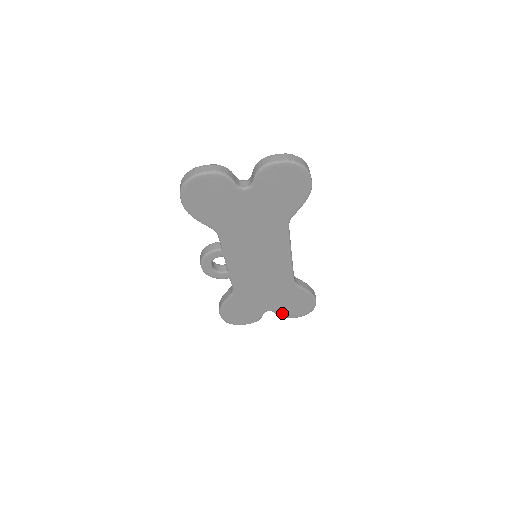
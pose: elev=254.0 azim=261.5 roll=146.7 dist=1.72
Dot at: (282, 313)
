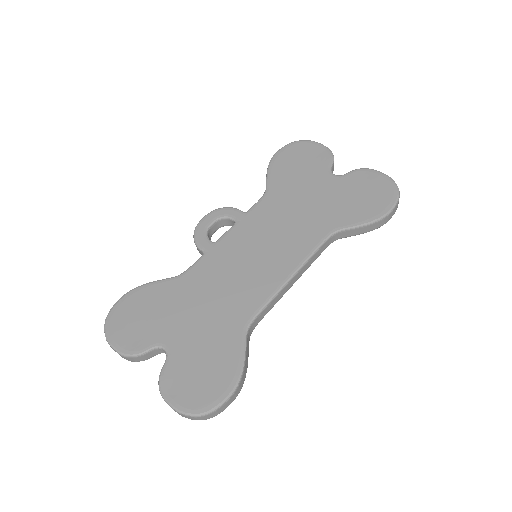
Dot at: (171, 372)
